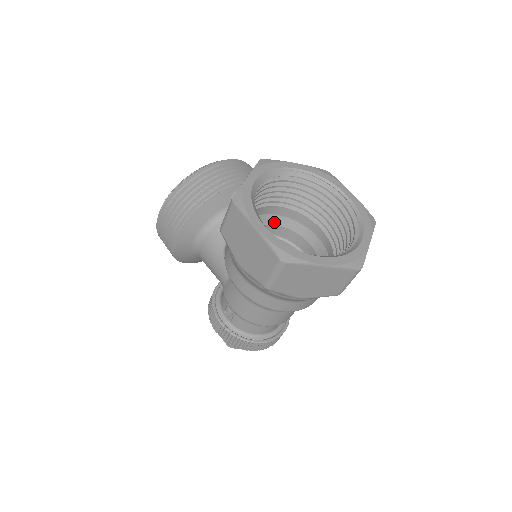
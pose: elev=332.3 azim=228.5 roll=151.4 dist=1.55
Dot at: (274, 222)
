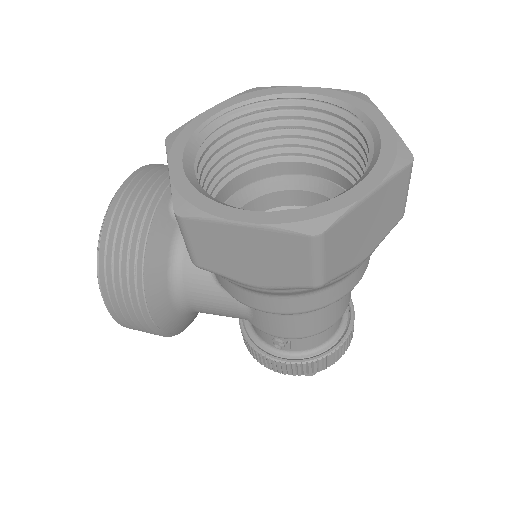
Dot at: (243, 201)
